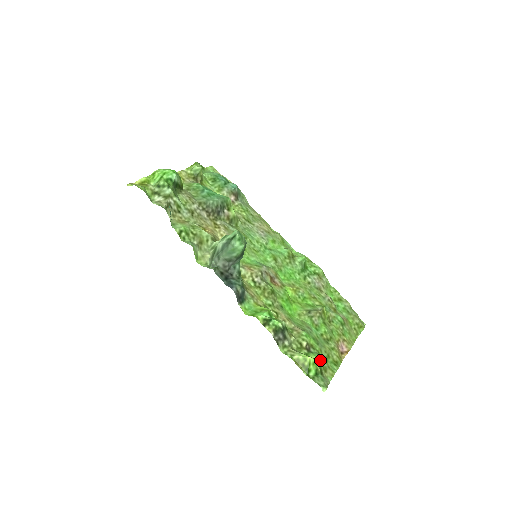
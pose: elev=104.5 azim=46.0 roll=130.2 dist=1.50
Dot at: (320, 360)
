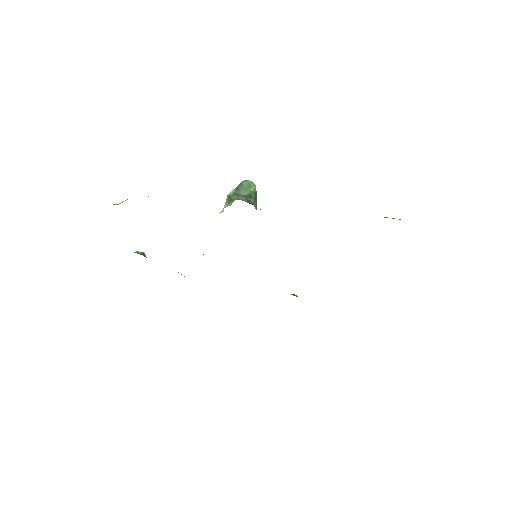
Dot at: occluded
